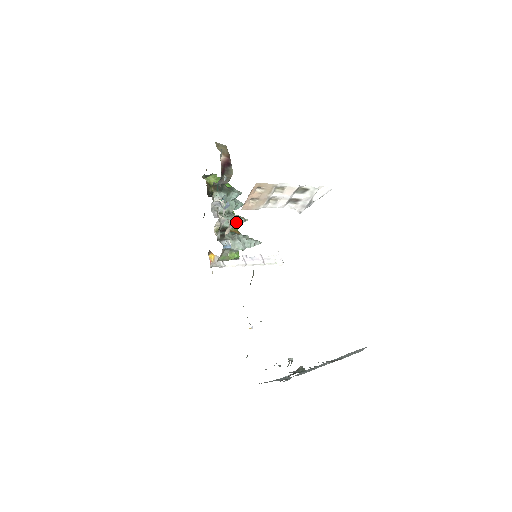
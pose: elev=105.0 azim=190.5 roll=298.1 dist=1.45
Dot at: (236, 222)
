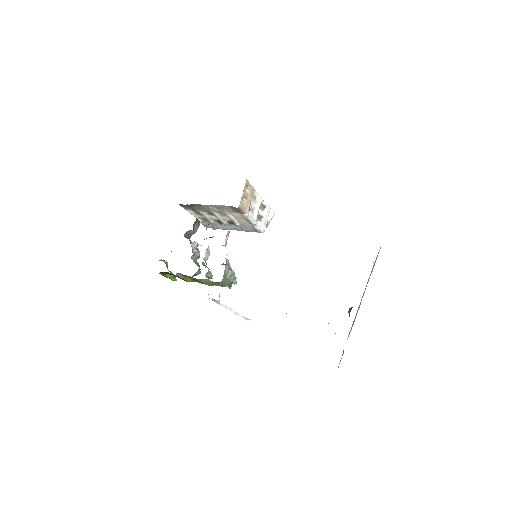
Dot at: (209, 272)
